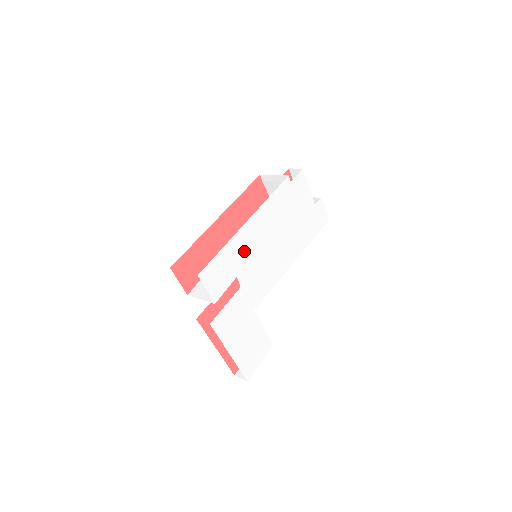
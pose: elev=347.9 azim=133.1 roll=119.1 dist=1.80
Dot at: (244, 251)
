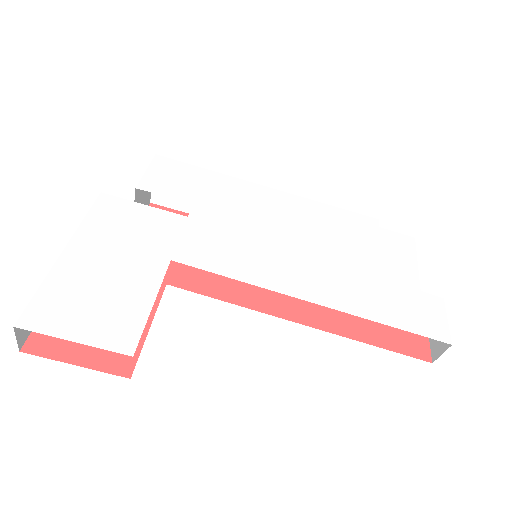
Dot at: (236, 201)
